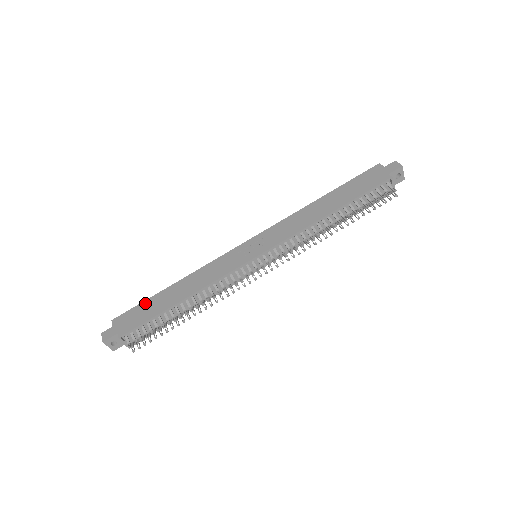
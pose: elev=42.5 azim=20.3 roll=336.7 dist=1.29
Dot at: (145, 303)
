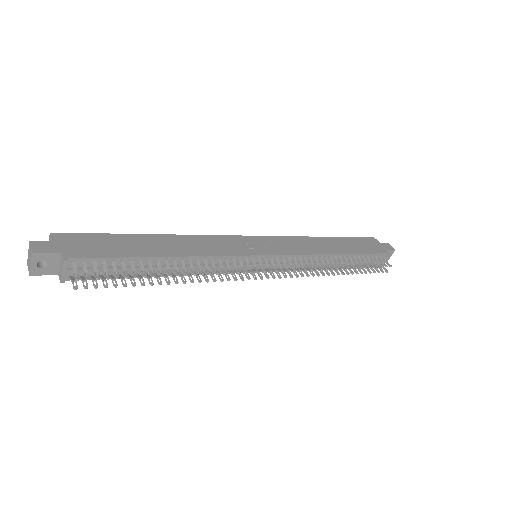
Dot at: (111, 236)
